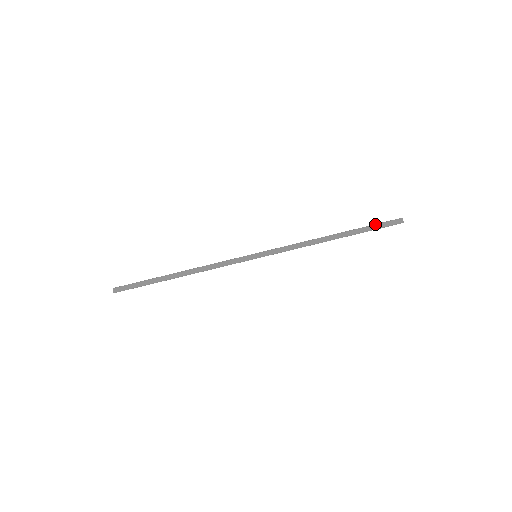
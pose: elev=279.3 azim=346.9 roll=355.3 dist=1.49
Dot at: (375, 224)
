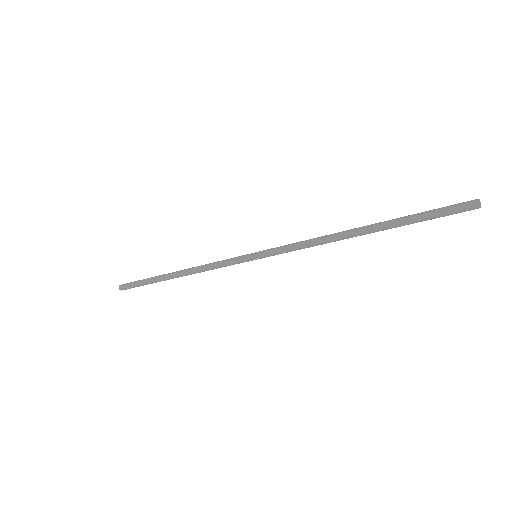
Dot at: (428, 211)
